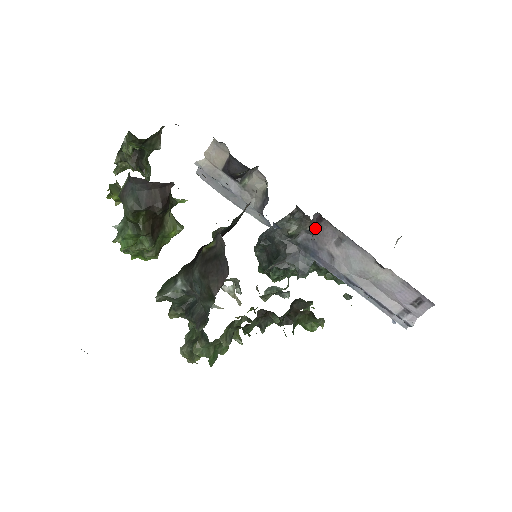
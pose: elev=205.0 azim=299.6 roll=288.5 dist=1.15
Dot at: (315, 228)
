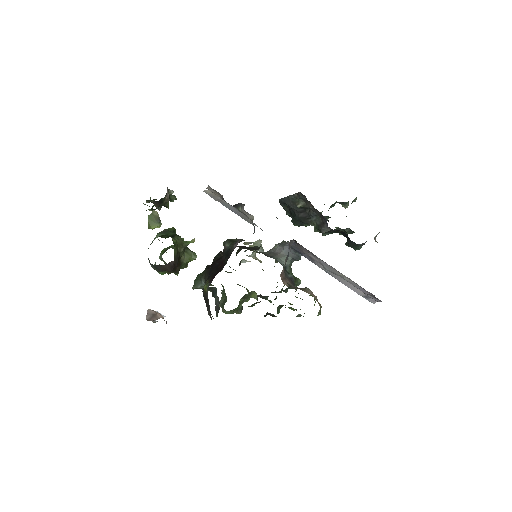
Dot at: (295, 244)
